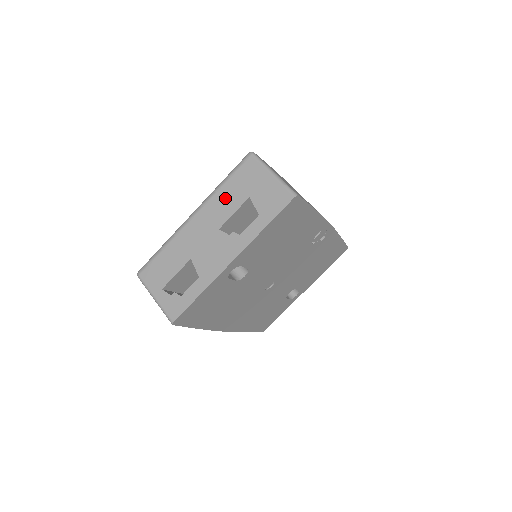
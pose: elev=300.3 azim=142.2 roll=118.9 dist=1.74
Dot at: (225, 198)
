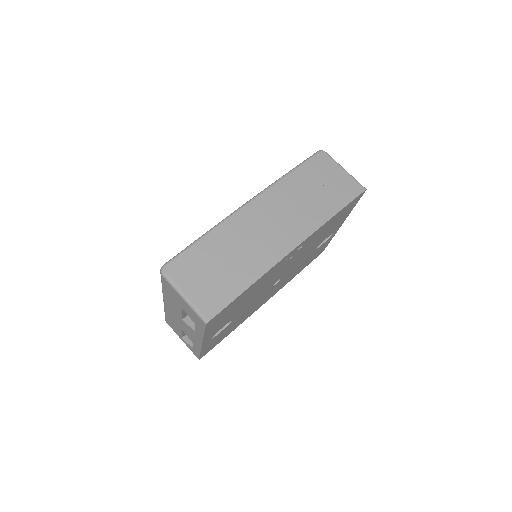
Dot at: (170, 300)
